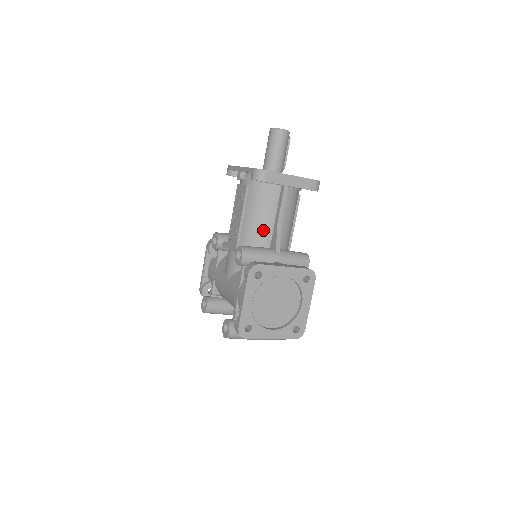
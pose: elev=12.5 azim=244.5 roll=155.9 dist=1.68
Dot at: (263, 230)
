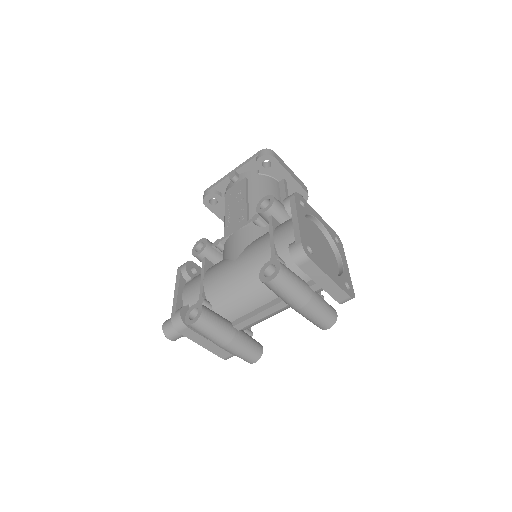
Dot at: occluded
